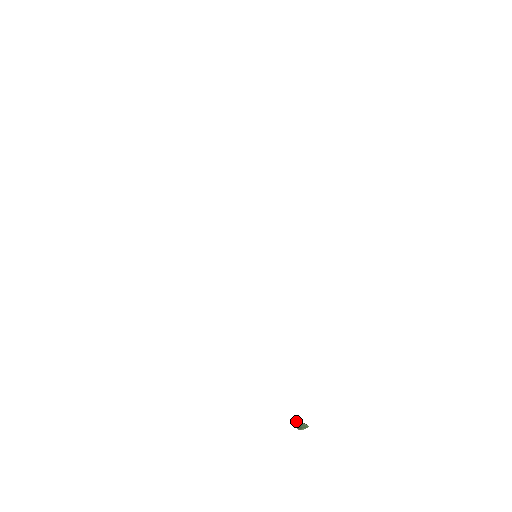
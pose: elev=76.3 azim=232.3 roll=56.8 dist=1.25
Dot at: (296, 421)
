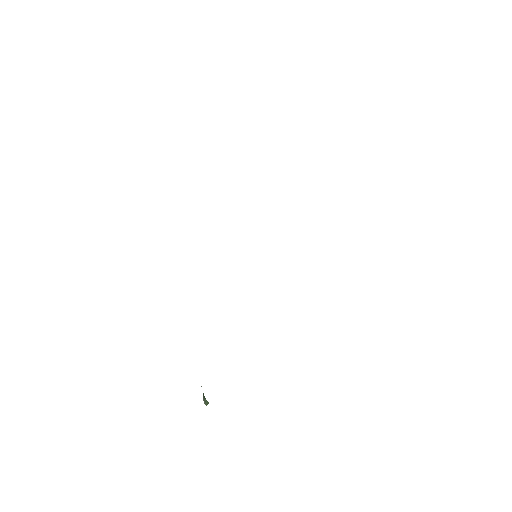
Dot at: (203, 393)
